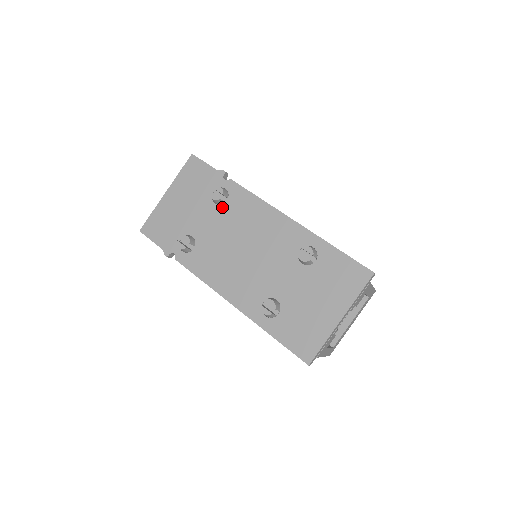
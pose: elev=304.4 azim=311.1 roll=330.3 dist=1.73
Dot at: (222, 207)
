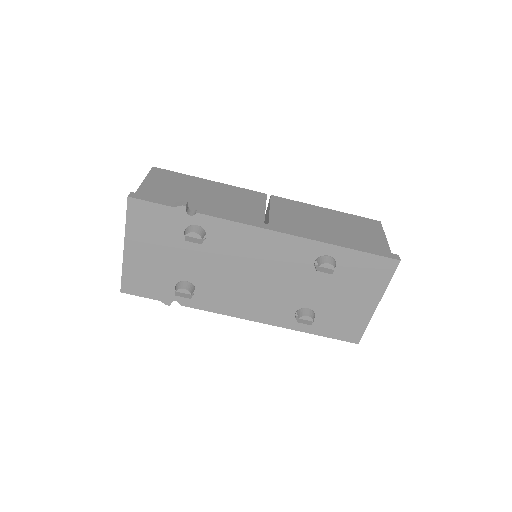
Dot at: (204, 245)
